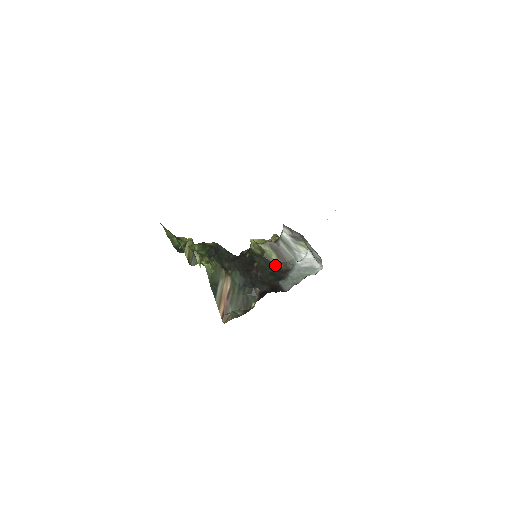
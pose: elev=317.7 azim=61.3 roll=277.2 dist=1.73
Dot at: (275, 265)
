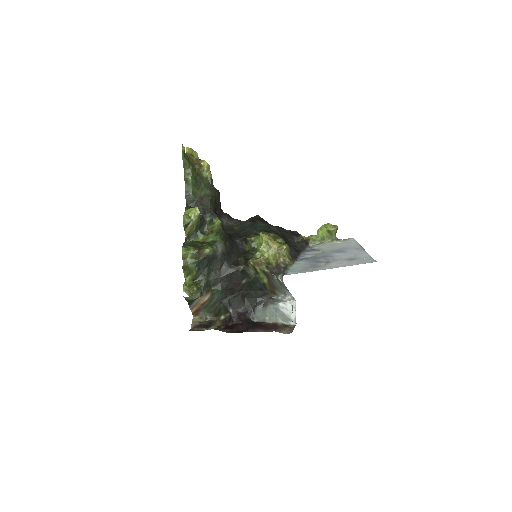
Dot at: (263, 286)
